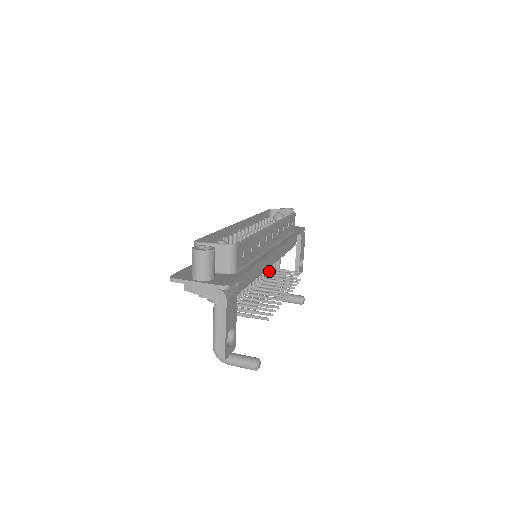
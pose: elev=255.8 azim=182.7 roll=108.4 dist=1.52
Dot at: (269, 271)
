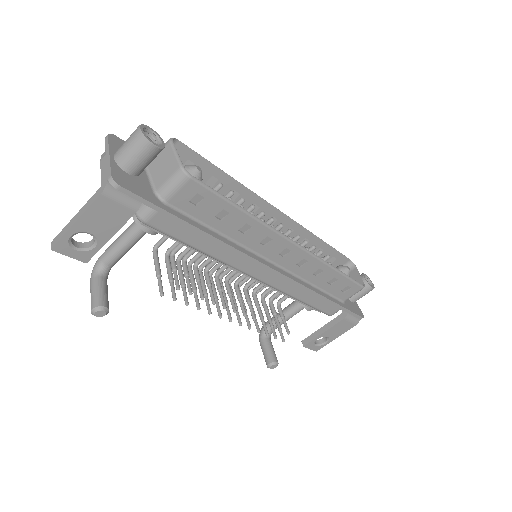
Dot at: (265, 293)
